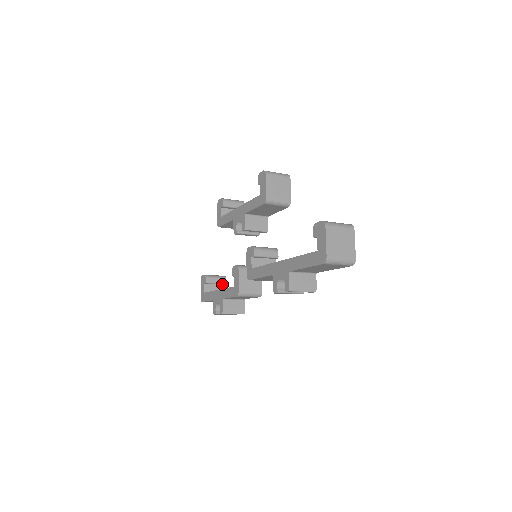
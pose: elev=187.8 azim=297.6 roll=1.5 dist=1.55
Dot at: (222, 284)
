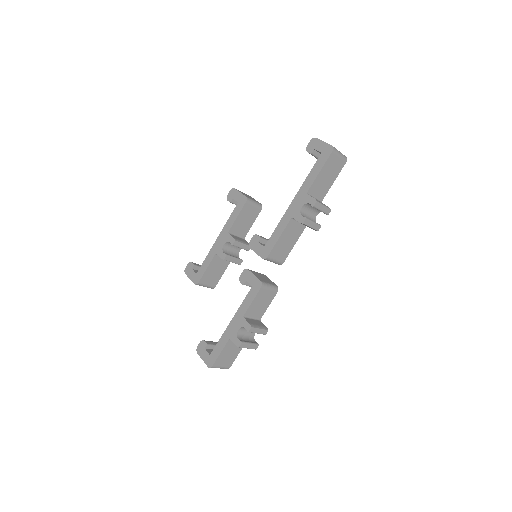
Dot at: occluded
